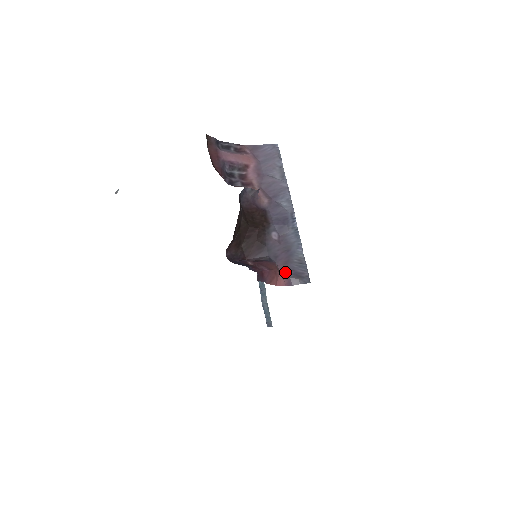
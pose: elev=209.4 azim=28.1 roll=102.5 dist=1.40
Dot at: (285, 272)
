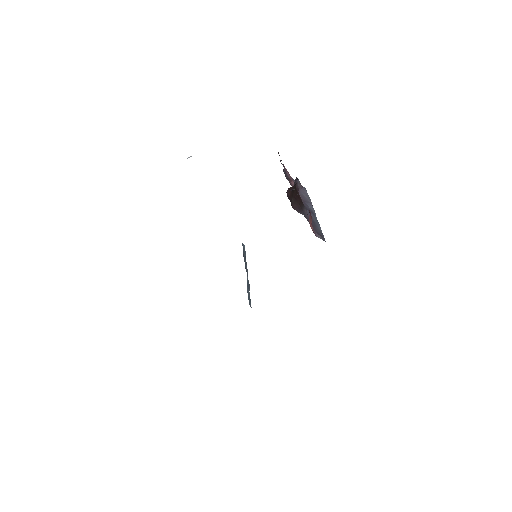
Dot at: (313, 228)
